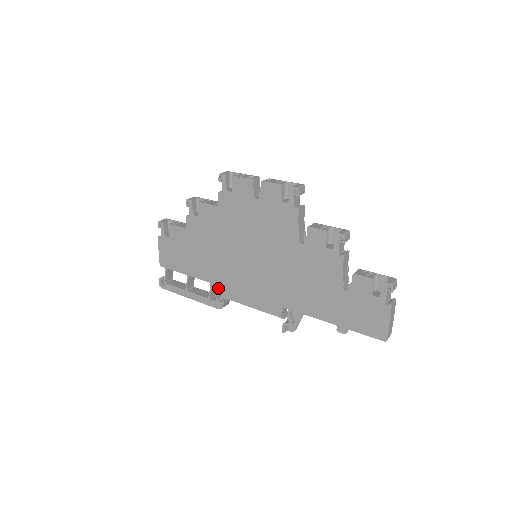
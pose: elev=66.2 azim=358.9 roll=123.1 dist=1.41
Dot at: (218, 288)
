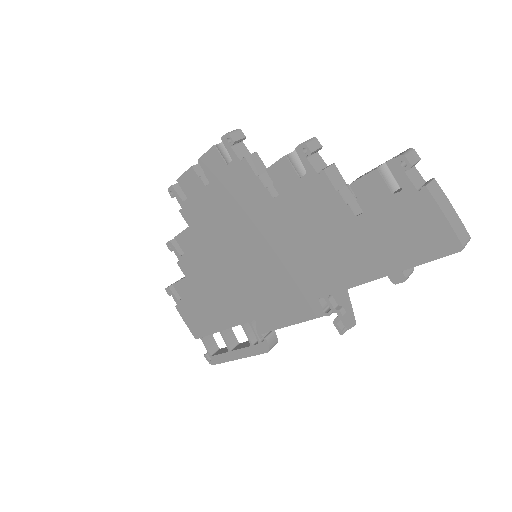
Dot at: (250, 325)
